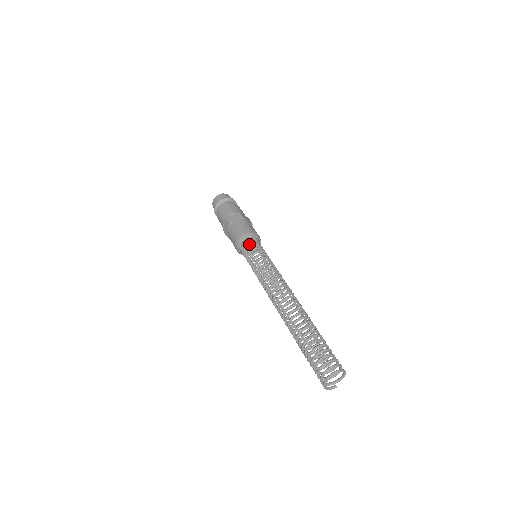
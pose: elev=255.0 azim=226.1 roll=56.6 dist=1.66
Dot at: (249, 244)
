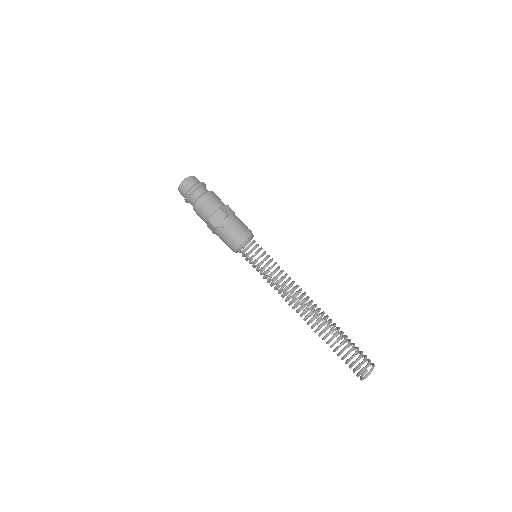
Dot at: (246, 250)
